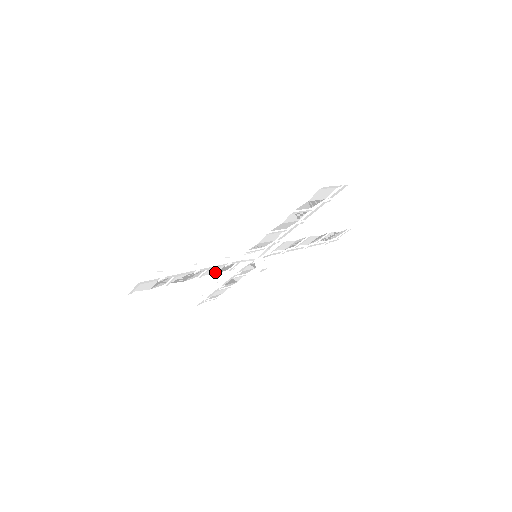
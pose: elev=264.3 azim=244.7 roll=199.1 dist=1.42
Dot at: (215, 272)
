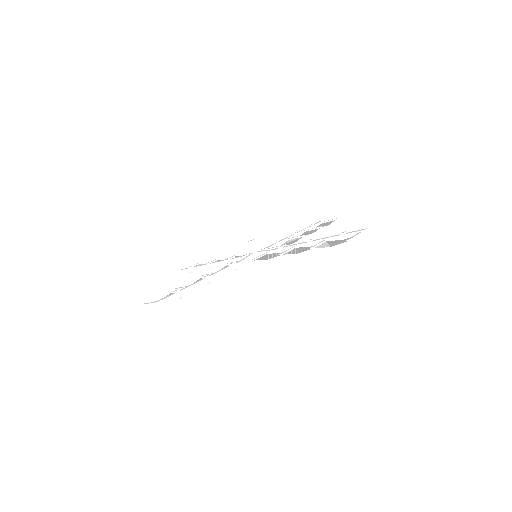
Dot at: occluded
